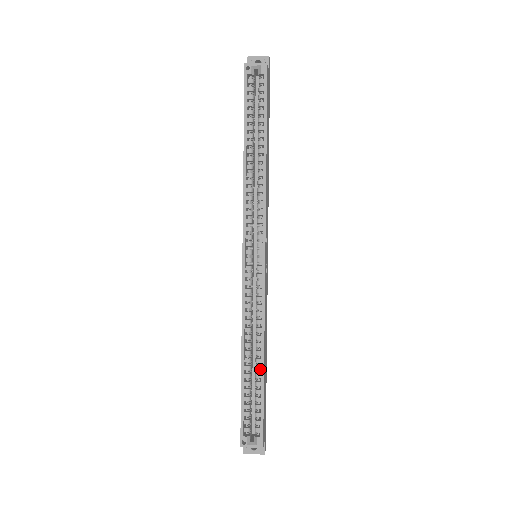
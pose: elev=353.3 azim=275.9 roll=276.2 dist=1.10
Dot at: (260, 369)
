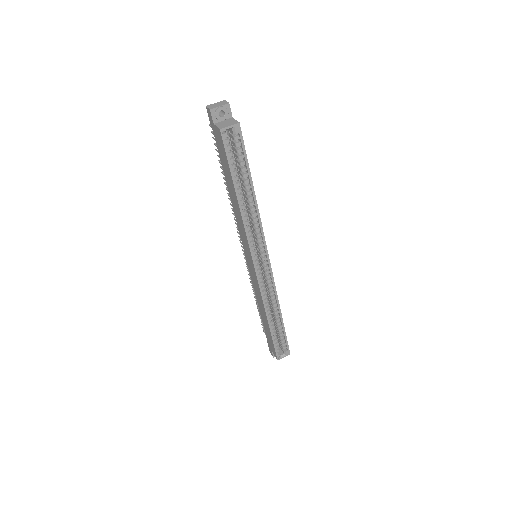
Dot at: (280, 320)
